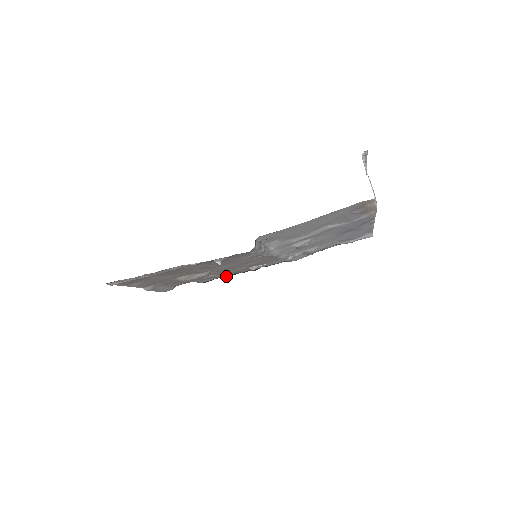
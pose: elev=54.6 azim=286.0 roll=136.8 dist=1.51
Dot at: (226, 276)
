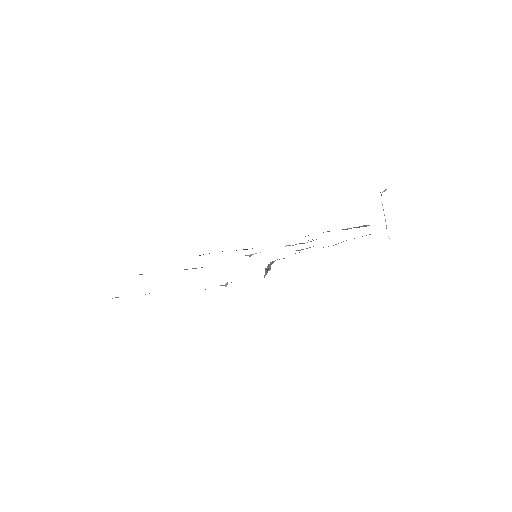
Dot at: occluded
